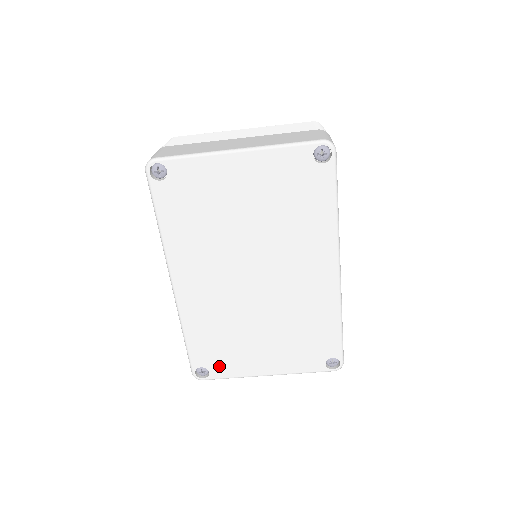
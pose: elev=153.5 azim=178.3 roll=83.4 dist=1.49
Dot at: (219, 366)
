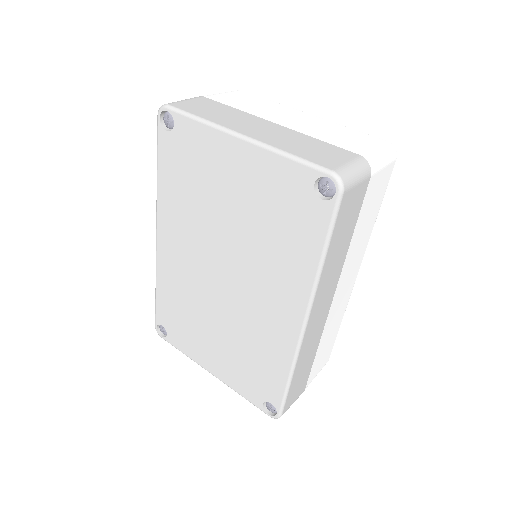
Dot at: (176, 335)
